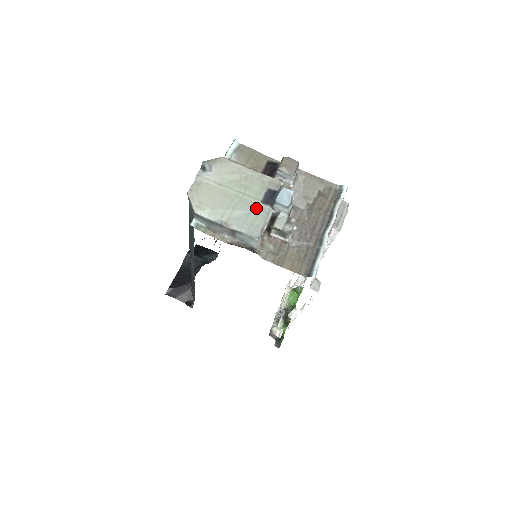
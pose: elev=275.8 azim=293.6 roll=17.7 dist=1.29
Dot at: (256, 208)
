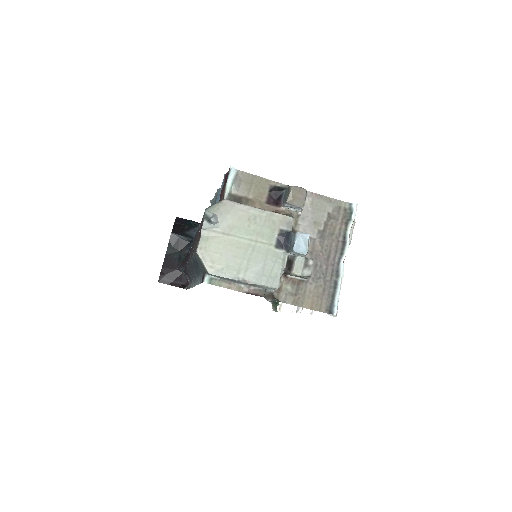
Dot at: (271, 255)
